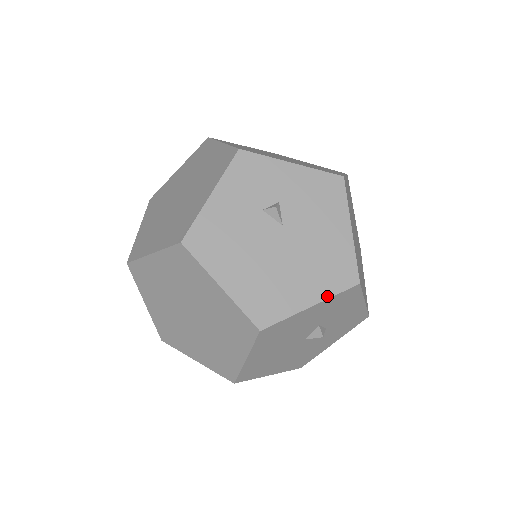
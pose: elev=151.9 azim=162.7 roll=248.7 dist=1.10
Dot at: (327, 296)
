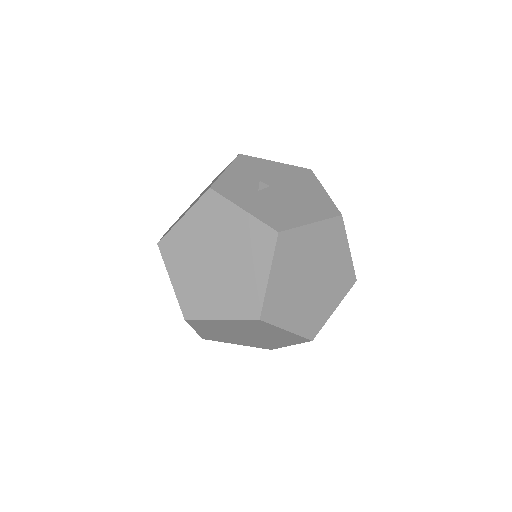
Dot at: (319, 183)
